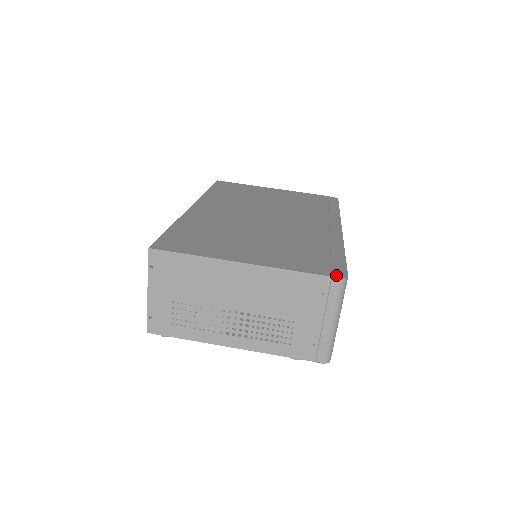
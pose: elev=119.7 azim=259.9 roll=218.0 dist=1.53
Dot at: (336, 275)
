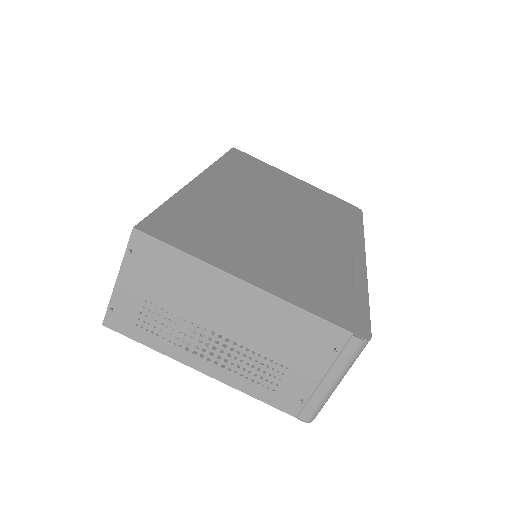
Dot at: (358, 332)
